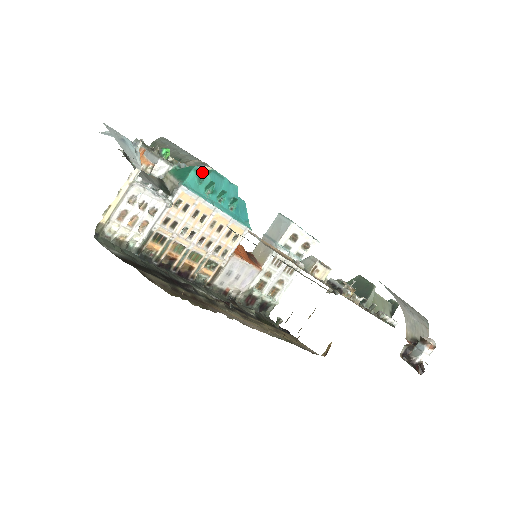
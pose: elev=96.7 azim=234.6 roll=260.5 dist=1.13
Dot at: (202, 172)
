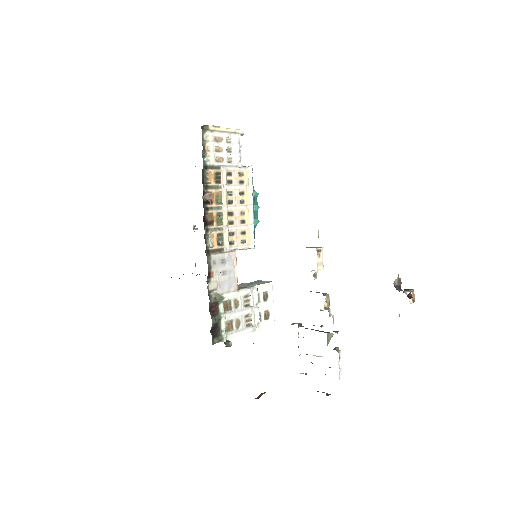
Dot at: (253, 186)
